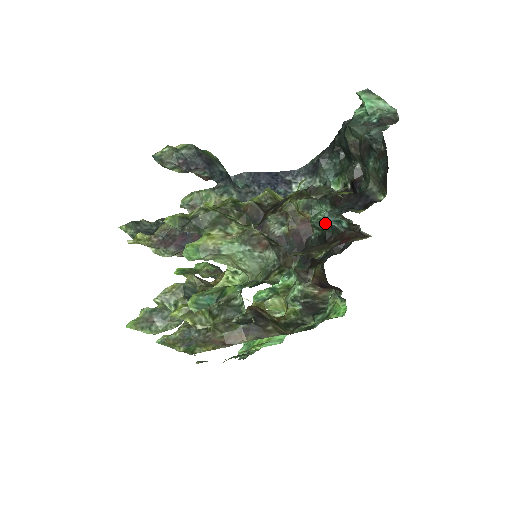
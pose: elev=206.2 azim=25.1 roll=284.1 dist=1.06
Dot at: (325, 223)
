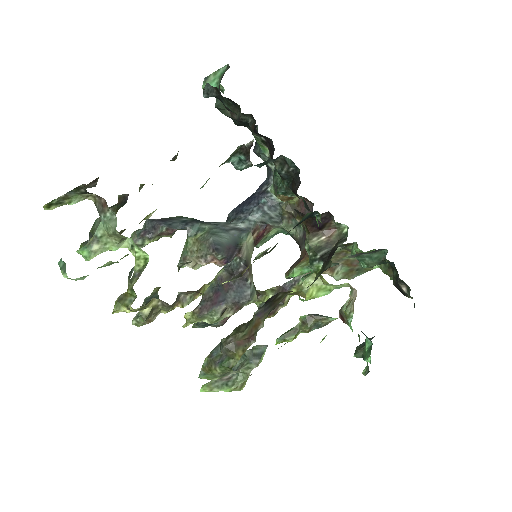
Dot at: (283, 182)
